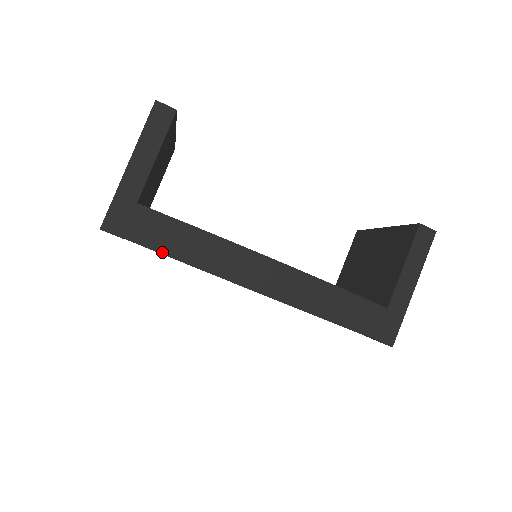
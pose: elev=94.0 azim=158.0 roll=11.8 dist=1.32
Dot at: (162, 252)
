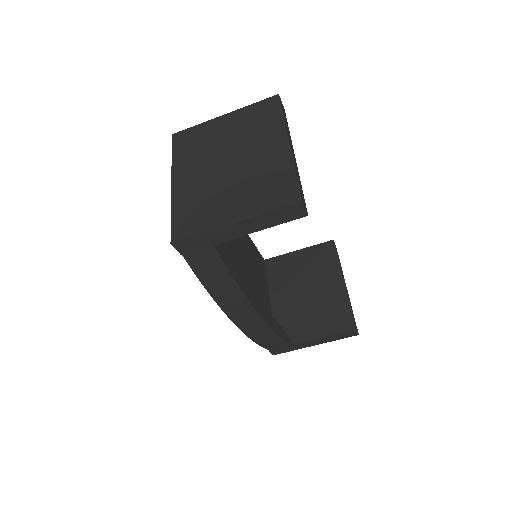
Dot at: (200, 280)
